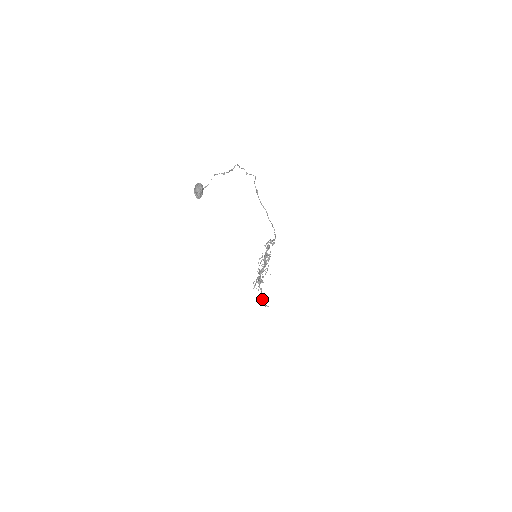
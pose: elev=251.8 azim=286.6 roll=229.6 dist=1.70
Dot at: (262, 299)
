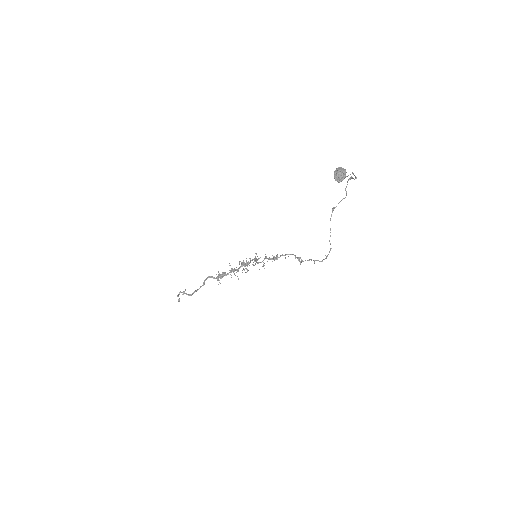
Dot at: (194, 292)
